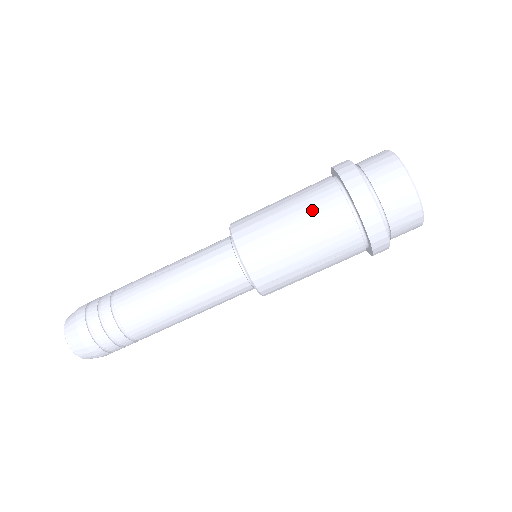
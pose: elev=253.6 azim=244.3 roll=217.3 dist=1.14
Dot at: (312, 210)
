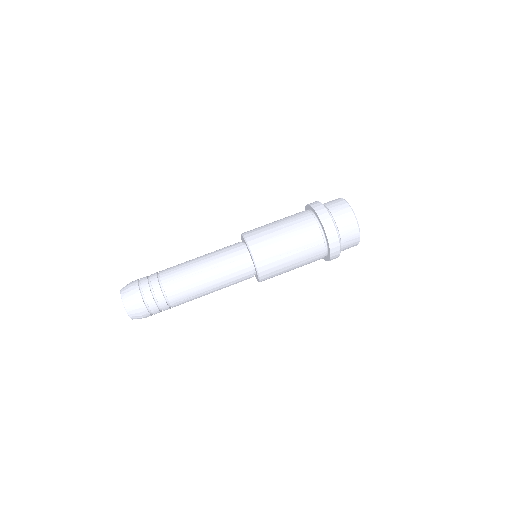
Dot at: (292, 219)
